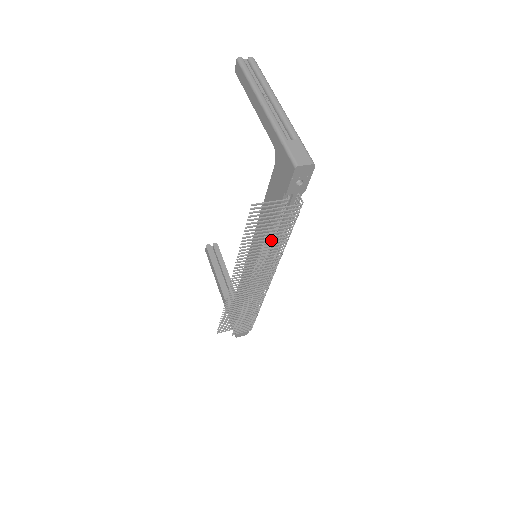
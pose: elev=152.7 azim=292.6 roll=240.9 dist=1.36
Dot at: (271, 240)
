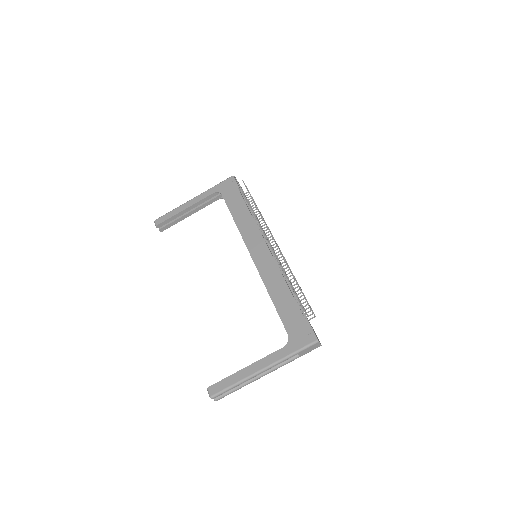
Dot at: occluded
